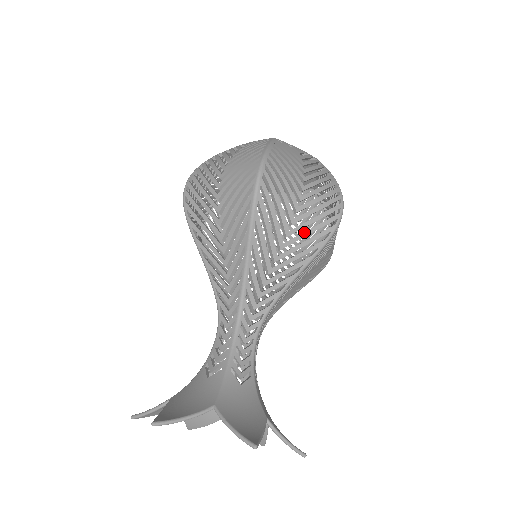
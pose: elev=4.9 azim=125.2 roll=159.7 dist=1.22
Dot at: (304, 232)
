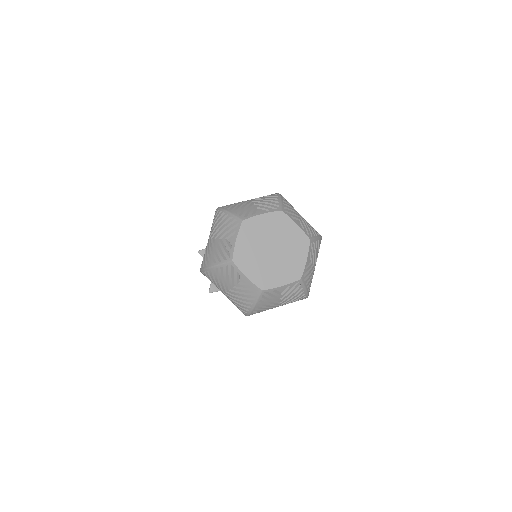
Dot at: occluded
